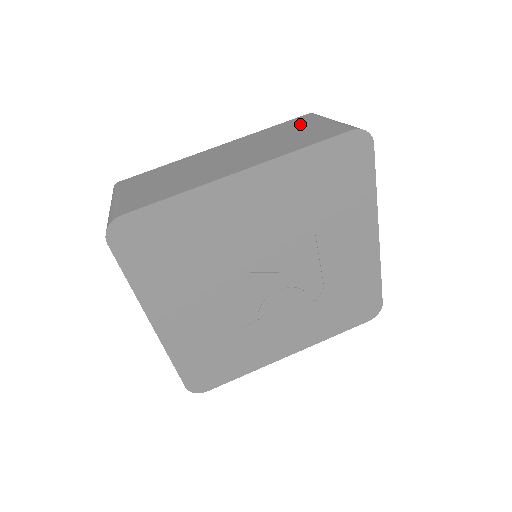
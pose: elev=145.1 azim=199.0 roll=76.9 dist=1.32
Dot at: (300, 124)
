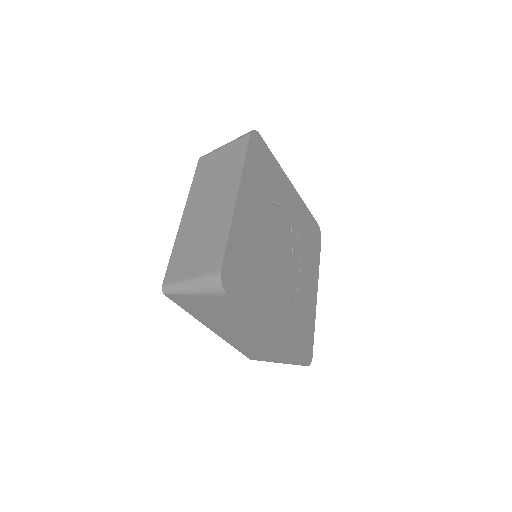
Dot at: occluded
